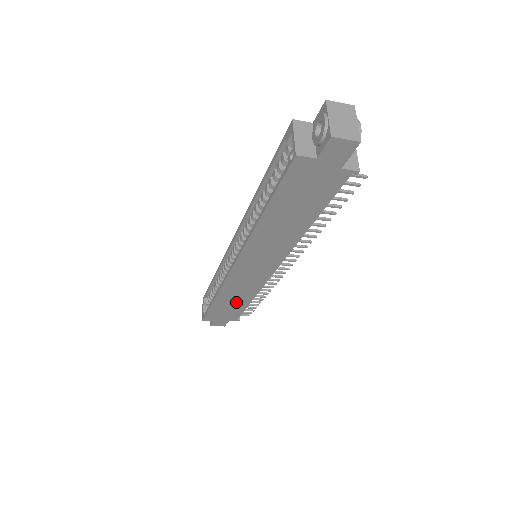
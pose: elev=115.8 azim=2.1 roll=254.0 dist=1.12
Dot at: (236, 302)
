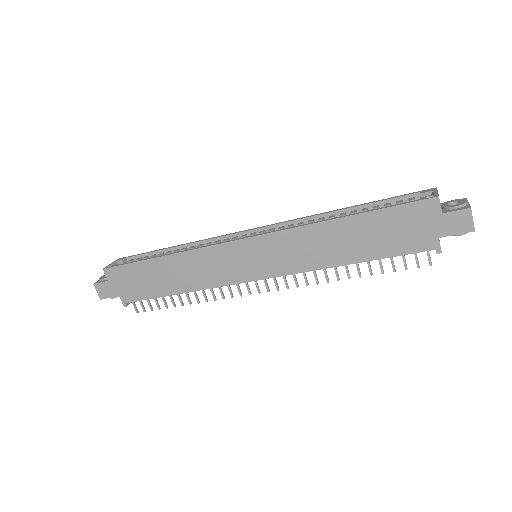
Dot at: (168, 280)
